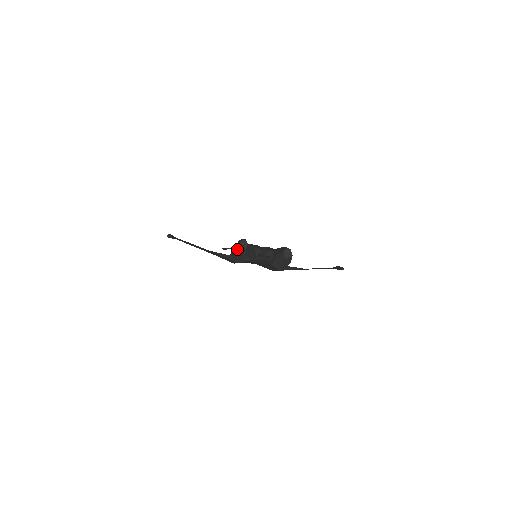
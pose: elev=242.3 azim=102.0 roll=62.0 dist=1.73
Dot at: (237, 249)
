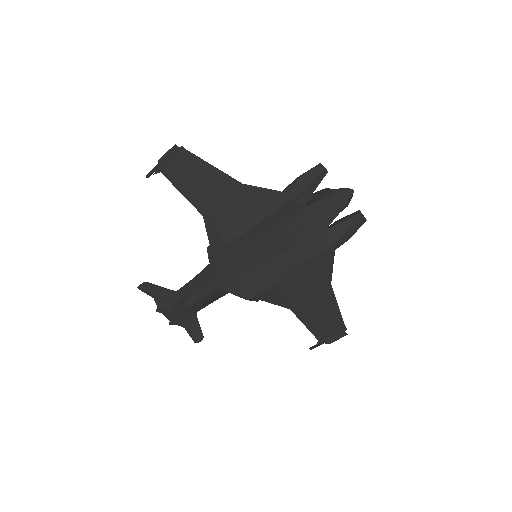
Dot at: (313, 170)
